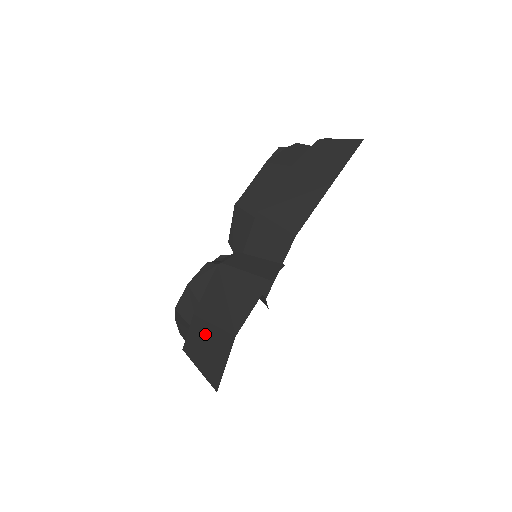
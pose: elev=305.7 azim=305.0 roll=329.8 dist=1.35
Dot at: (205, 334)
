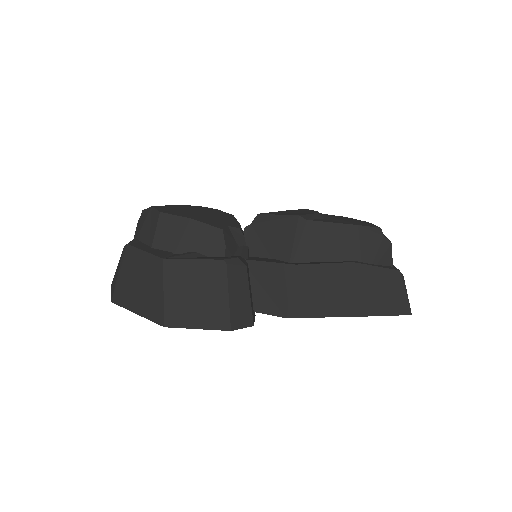
Dot at: (152, 280)
